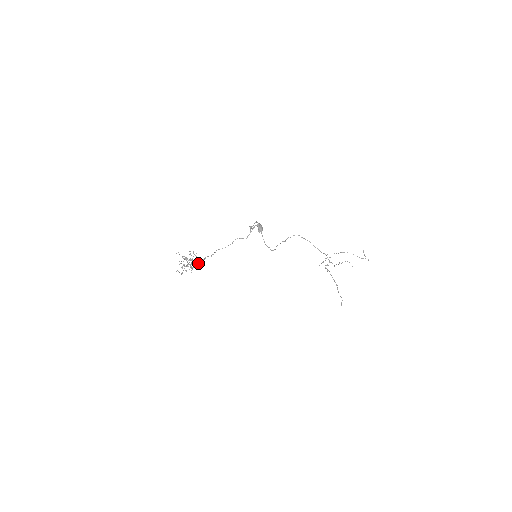
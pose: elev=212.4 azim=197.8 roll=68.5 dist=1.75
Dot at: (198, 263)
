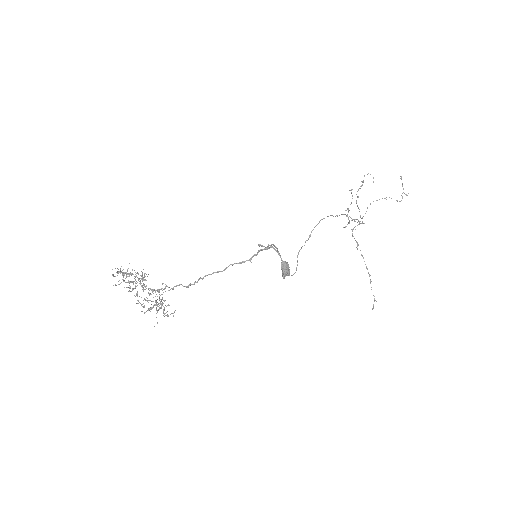
Dot at: occluded
